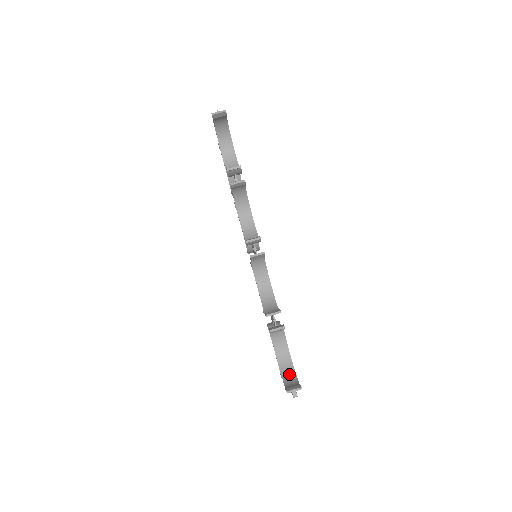
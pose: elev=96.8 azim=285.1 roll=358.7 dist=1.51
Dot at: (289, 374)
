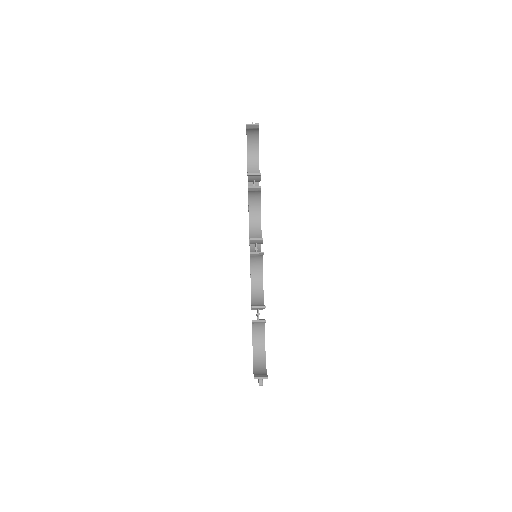
Dot at: (260, 365)
